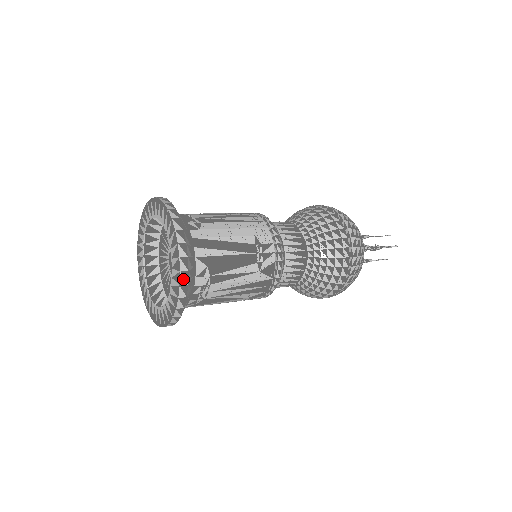
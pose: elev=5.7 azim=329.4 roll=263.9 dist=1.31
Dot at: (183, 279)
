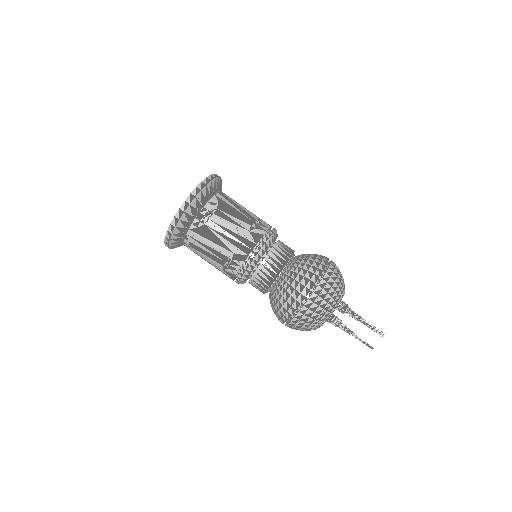
Dot at: (200, 186)
